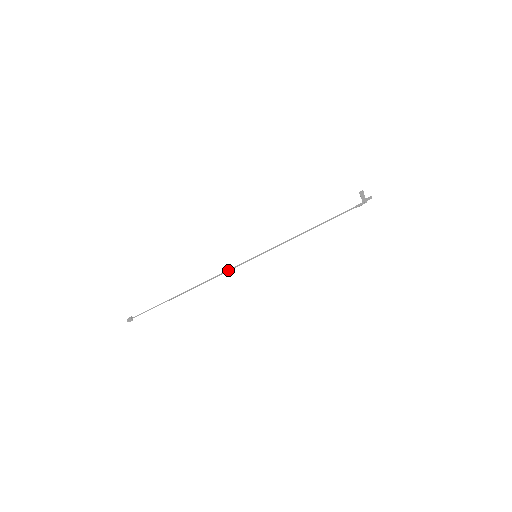
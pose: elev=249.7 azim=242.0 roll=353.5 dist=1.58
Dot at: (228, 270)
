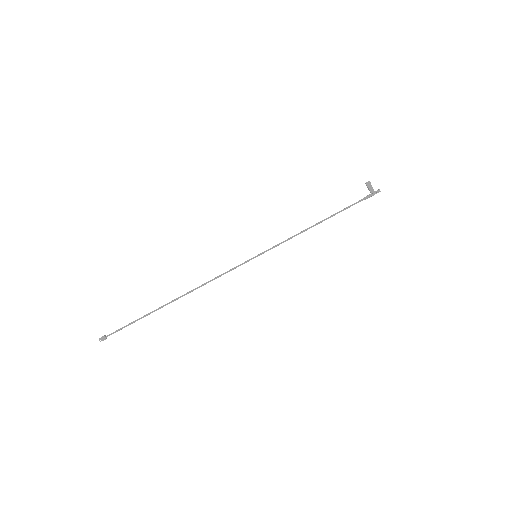
Dot at: (224, 273)
